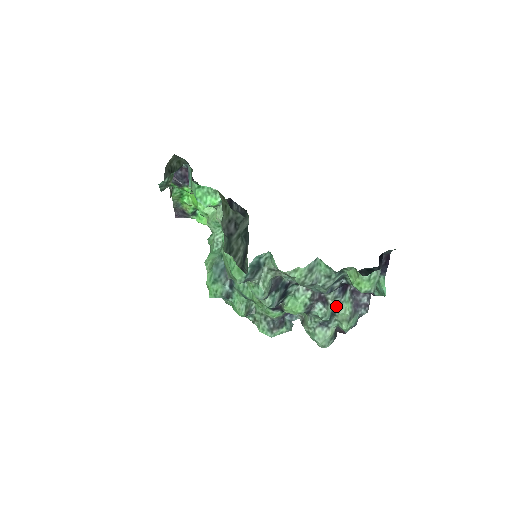
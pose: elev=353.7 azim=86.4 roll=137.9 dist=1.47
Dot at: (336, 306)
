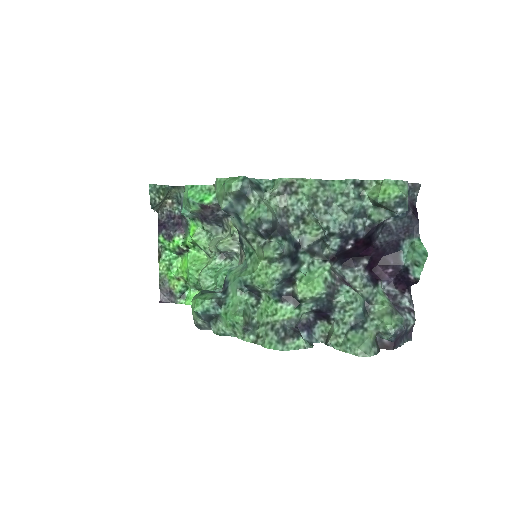
Dot at: (368, 298)
